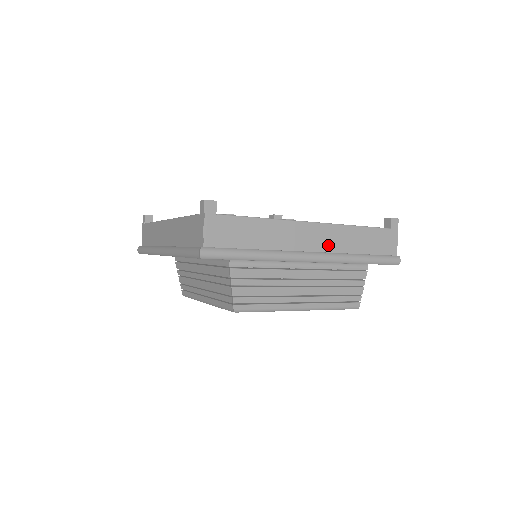
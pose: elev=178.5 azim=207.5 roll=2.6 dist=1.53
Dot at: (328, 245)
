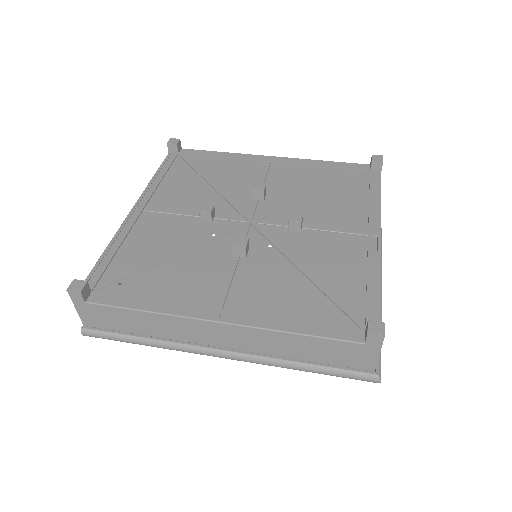
Dot at: occluded
